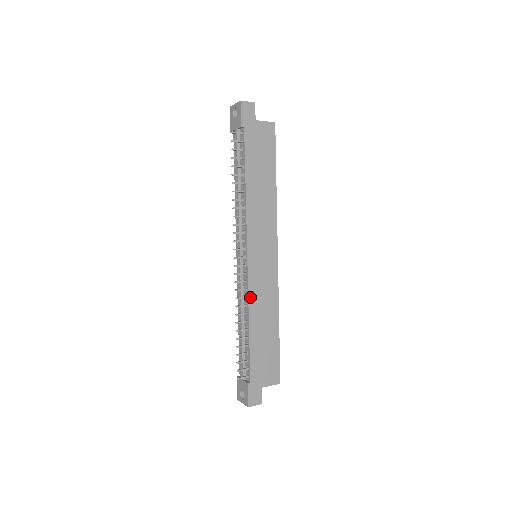
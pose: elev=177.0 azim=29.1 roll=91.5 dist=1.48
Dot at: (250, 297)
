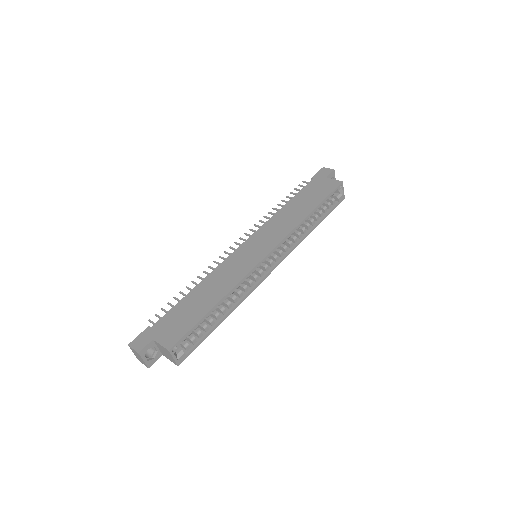
Dot at: (218, 268)
